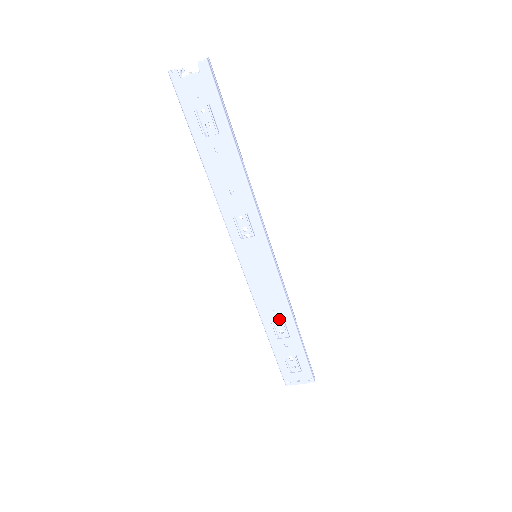
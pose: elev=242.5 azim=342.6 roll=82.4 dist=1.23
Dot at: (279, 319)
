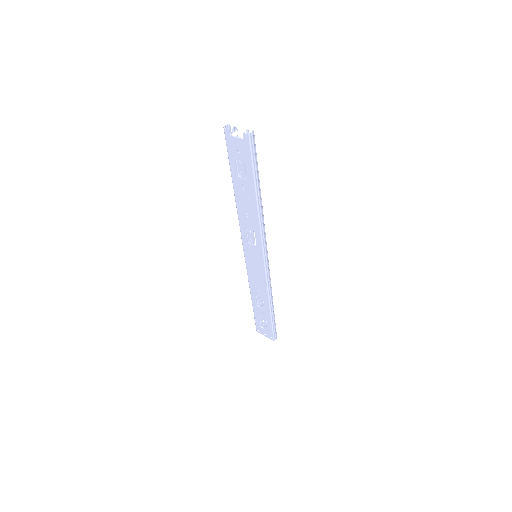
Dot at: (261, 297)
